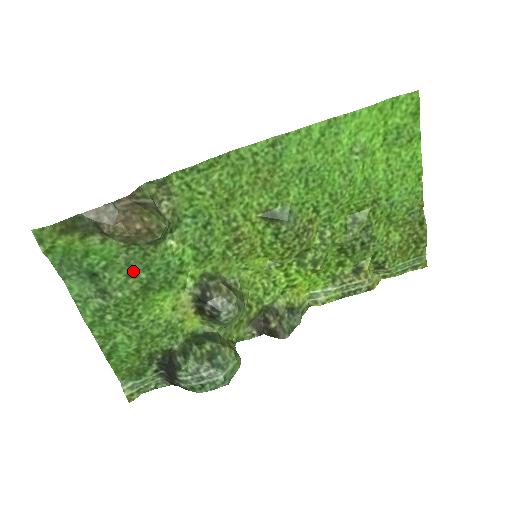
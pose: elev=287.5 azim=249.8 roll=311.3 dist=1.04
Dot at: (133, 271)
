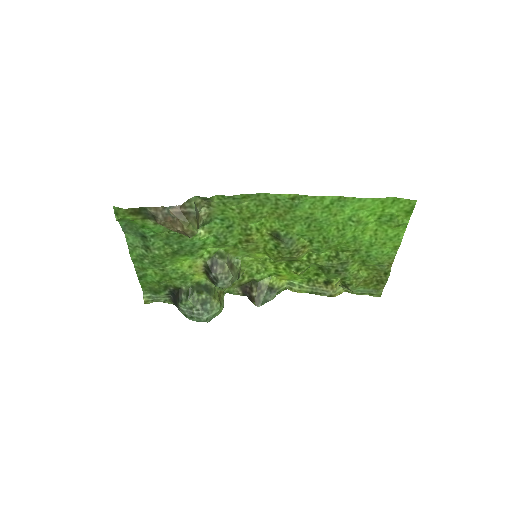
Dot at: (170, 243)
